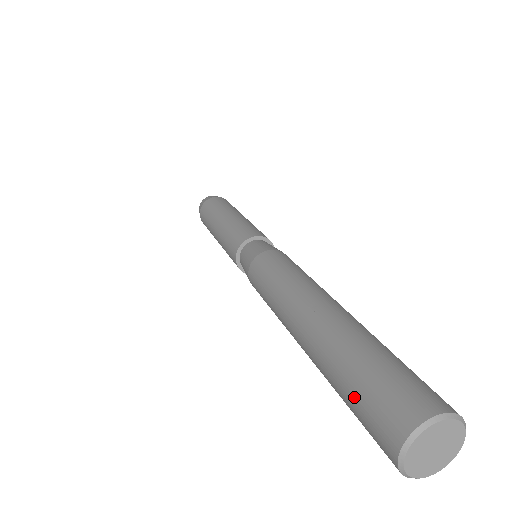
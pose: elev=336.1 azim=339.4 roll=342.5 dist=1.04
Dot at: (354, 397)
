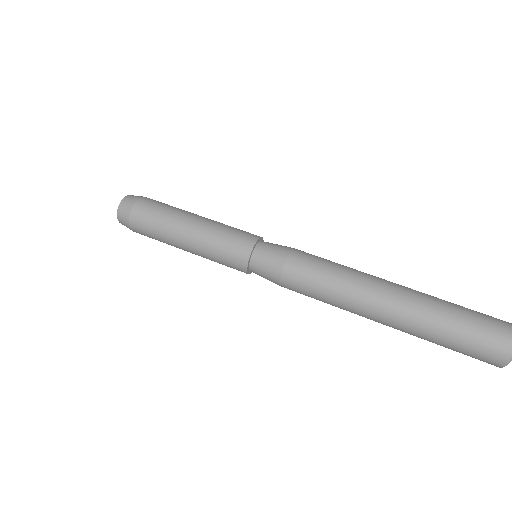
Dot at: occluded
